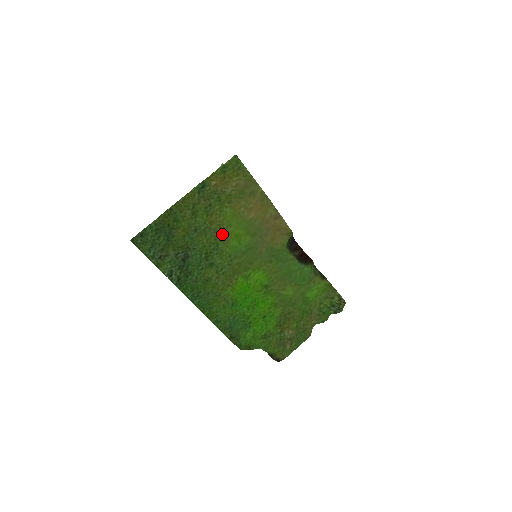
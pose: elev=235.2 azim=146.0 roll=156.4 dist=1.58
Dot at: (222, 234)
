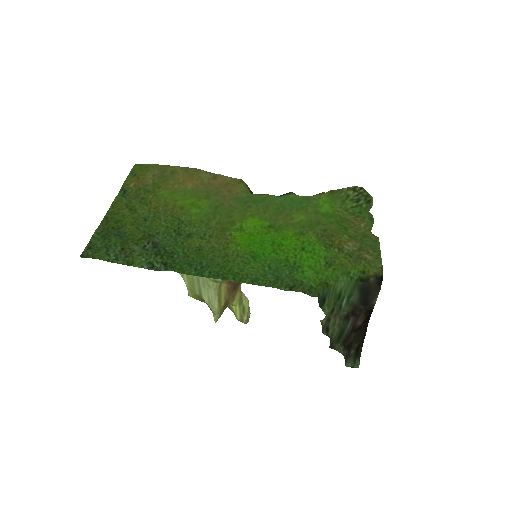
Dot at: (175, 210)
